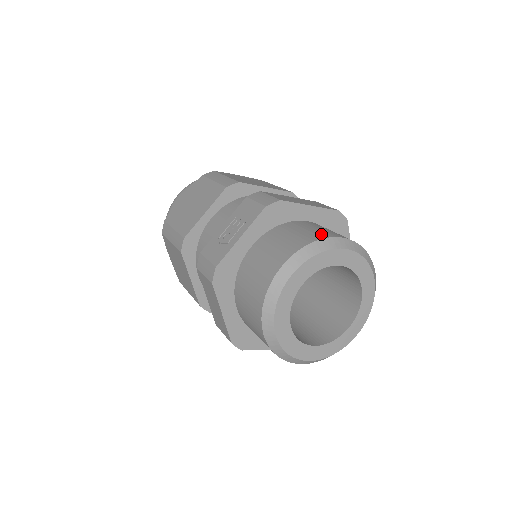
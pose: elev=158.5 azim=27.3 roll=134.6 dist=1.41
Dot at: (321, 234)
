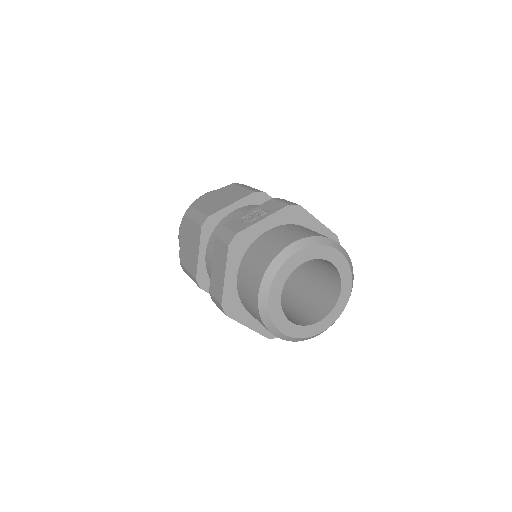
Dot at: (325, 236)
